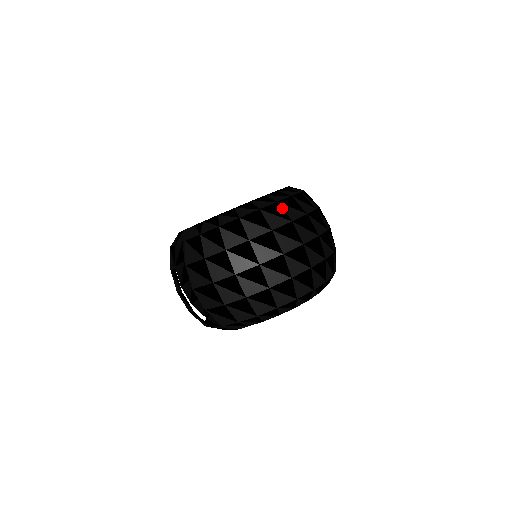
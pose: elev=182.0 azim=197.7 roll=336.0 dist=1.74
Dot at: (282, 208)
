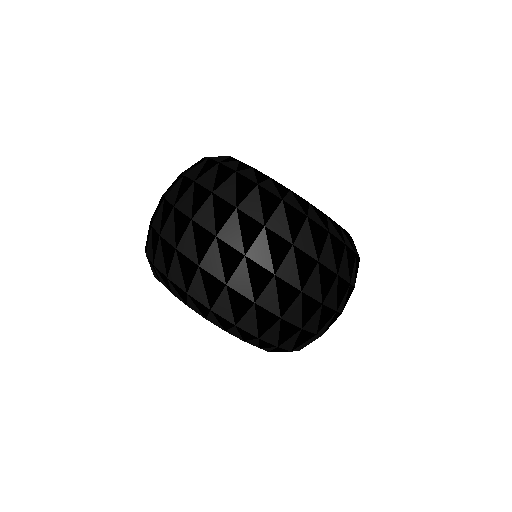
Dot at: (302, 225)
